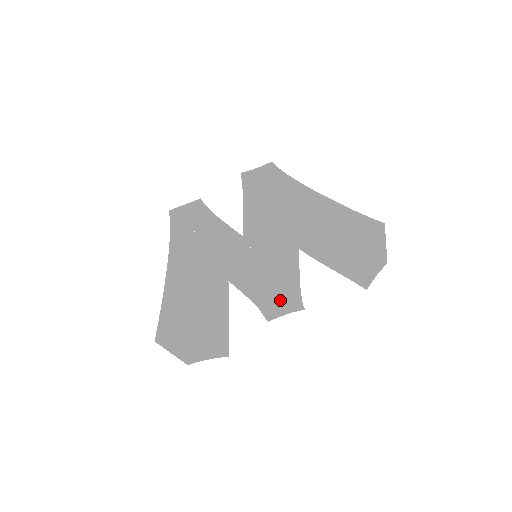
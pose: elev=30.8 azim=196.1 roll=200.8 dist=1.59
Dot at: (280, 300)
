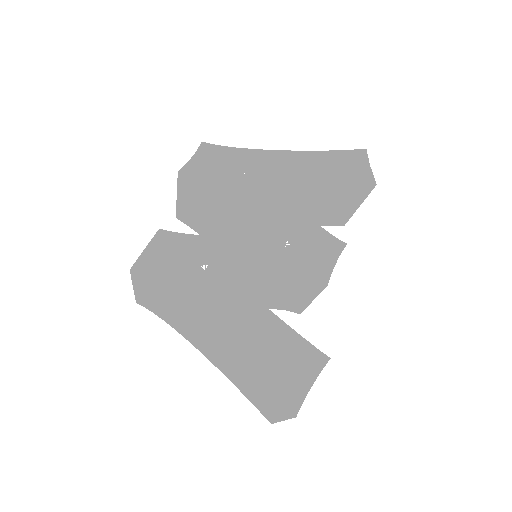
Dot at: occluded
